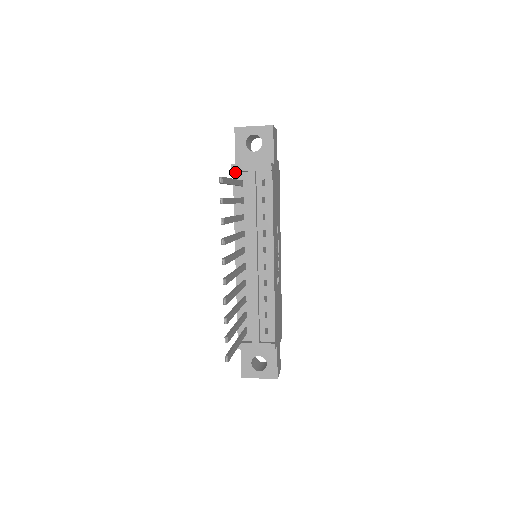
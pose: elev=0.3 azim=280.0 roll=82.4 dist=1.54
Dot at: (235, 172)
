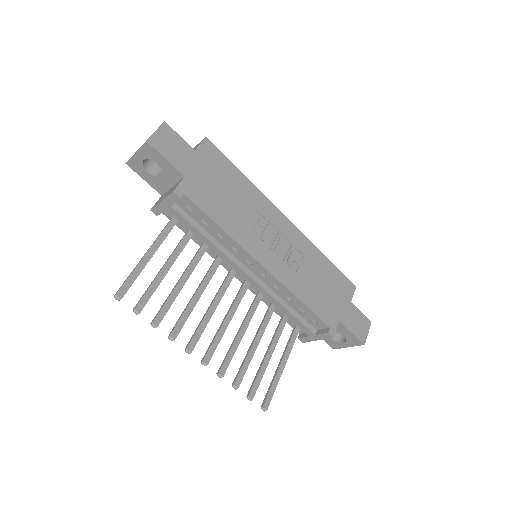
Dot at: occluded
